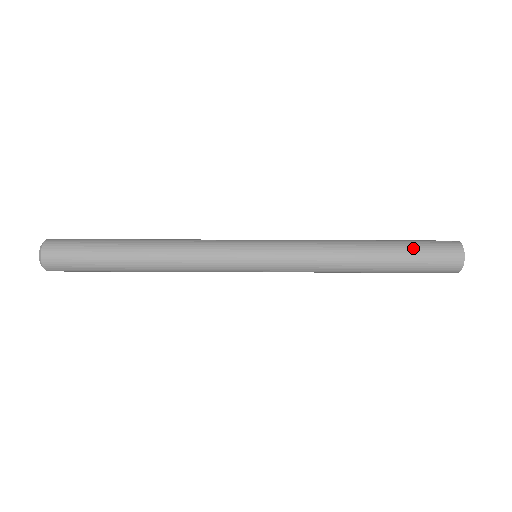
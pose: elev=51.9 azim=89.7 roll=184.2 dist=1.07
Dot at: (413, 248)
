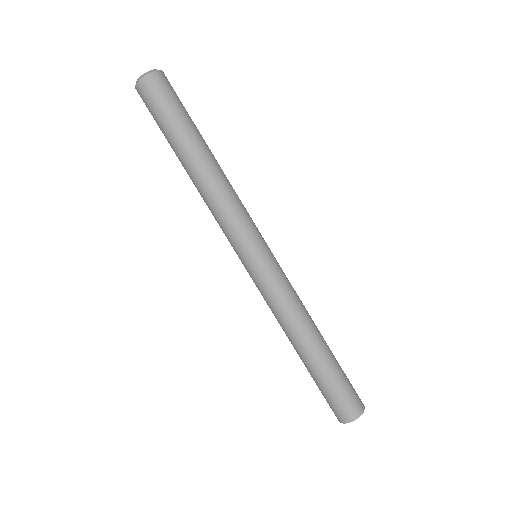
Dot at: occluded
